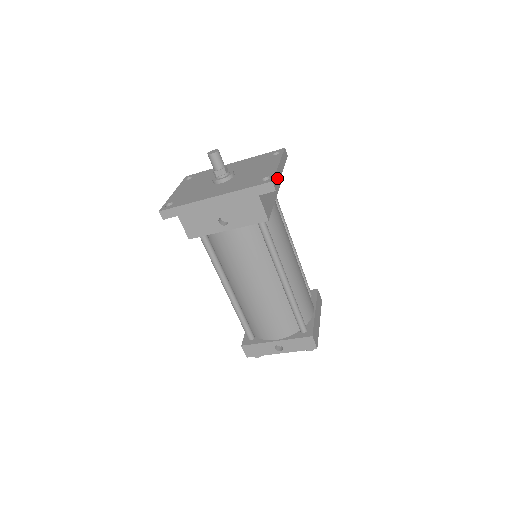
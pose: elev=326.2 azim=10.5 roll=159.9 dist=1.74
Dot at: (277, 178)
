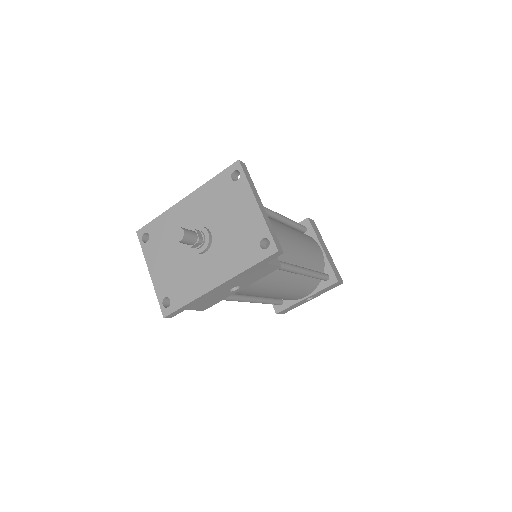
Dot at: (272, 231)
